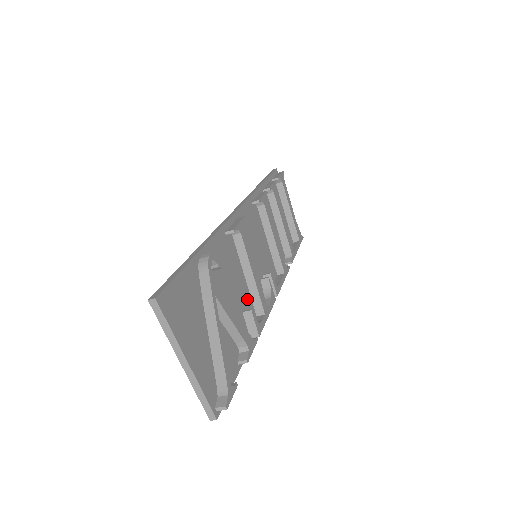
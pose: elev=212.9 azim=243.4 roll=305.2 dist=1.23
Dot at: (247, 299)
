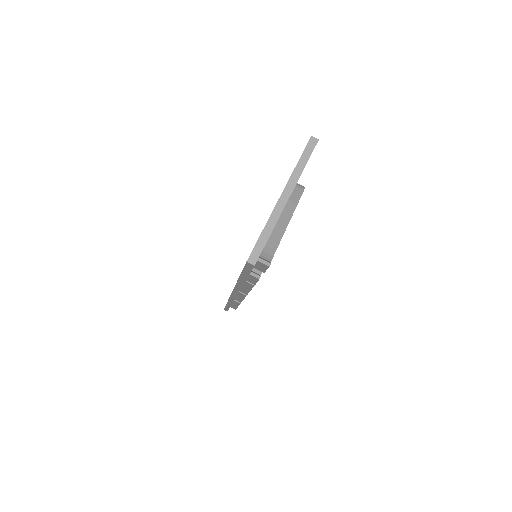
Dot at: occluded
